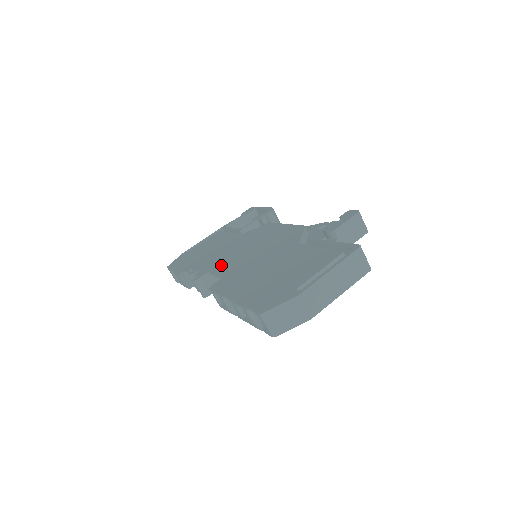
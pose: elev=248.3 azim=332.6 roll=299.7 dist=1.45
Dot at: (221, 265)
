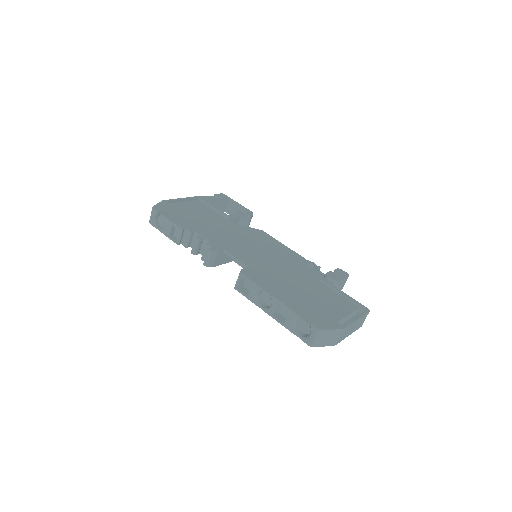
Dot at: (236, 250)
